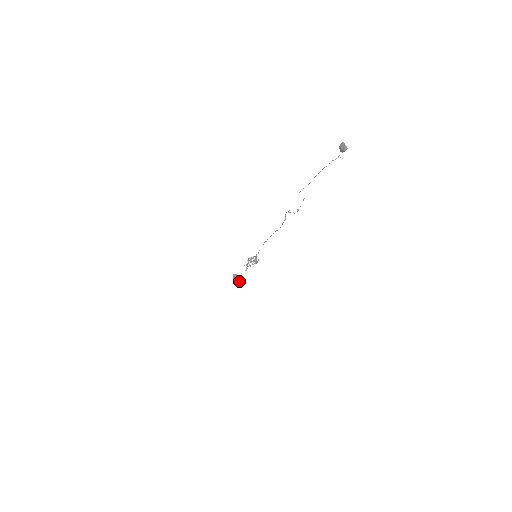
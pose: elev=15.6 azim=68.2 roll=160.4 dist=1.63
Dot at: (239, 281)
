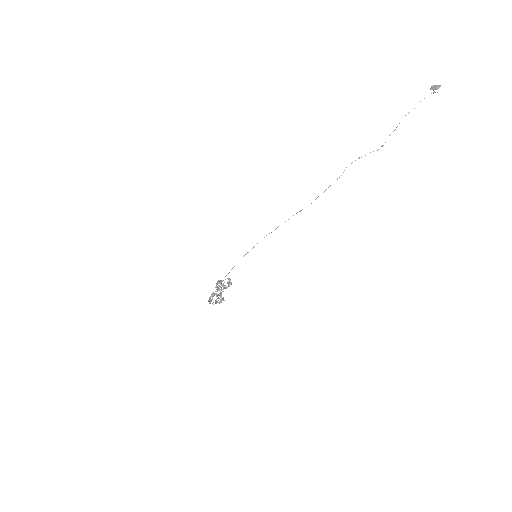
Dot at: (223, 299)
